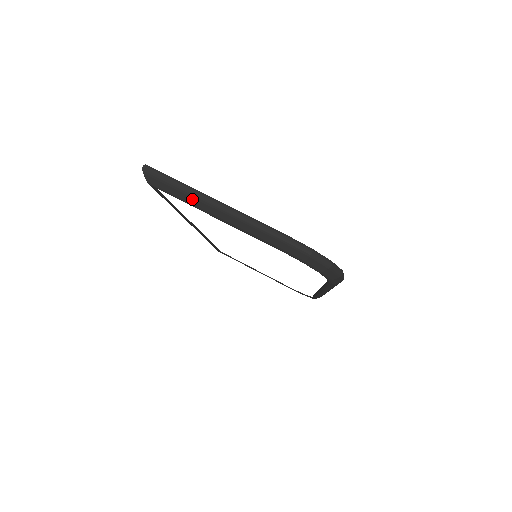
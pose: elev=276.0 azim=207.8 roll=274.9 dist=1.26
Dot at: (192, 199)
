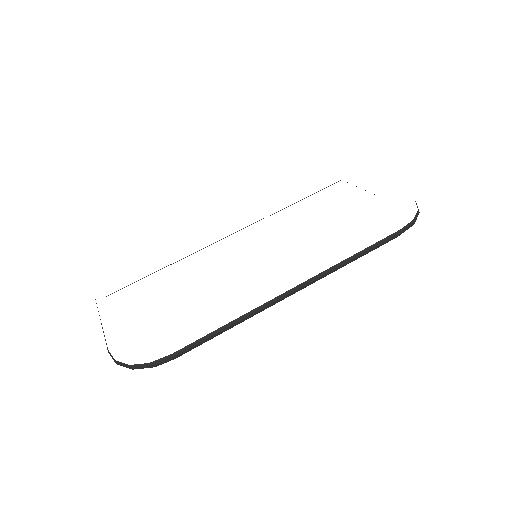
Dot at: occluded
